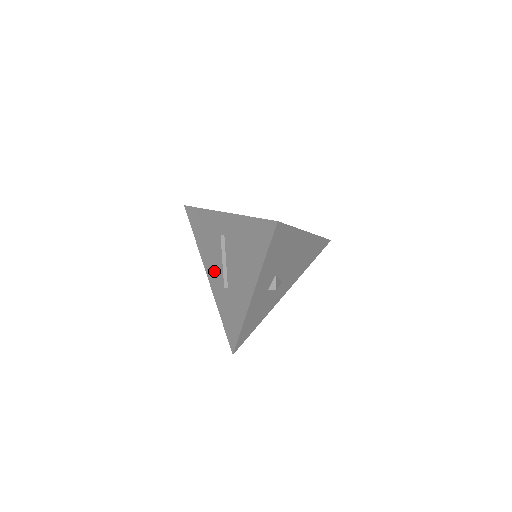
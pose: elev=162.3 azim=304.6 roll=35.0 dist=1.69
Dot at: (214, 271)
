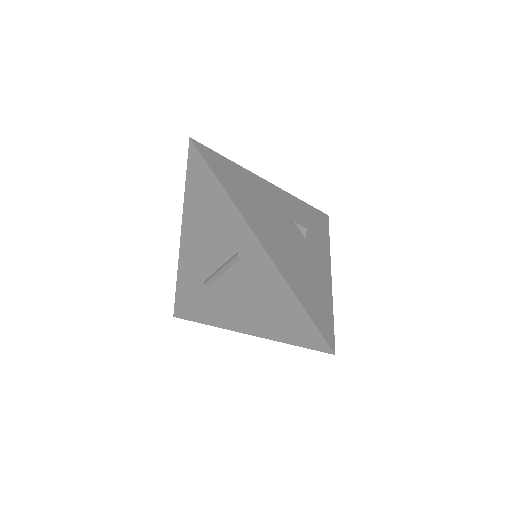
Dot at: (197, 252)
